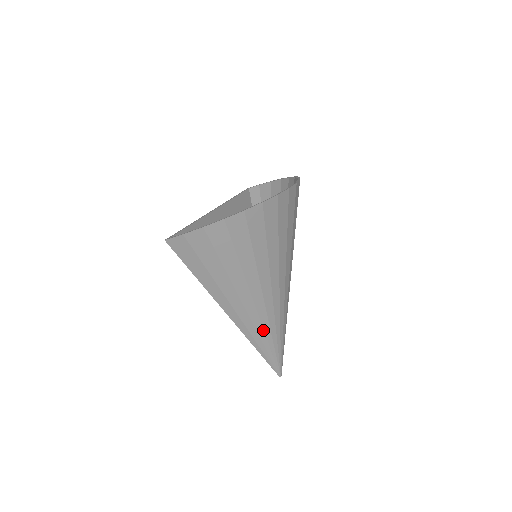
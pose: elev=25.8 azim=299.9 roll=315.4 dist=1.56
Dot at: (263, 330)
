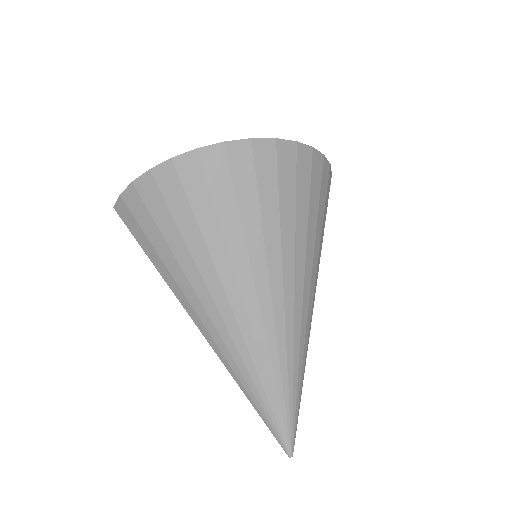
Dot at: (239, 354)
